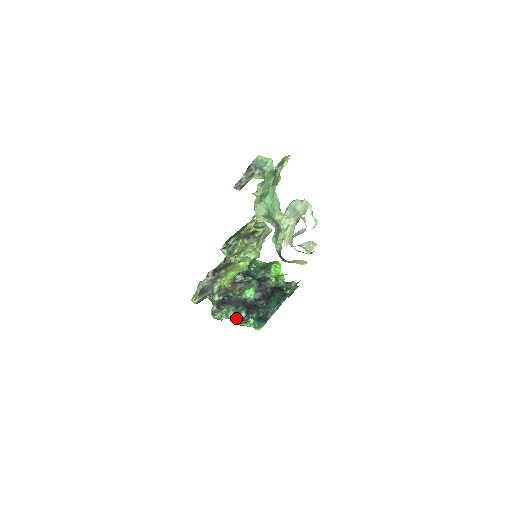
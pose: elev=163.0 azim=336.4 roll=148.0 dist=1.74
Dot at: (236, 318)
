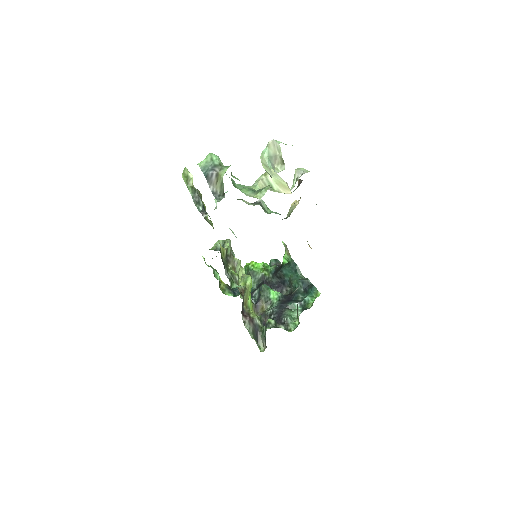
Dot at: (299, 312)
